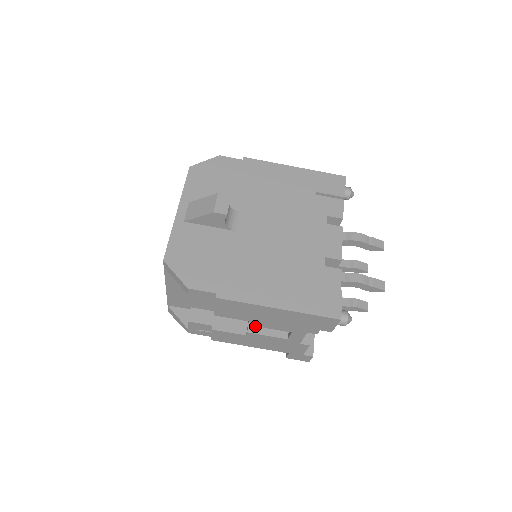
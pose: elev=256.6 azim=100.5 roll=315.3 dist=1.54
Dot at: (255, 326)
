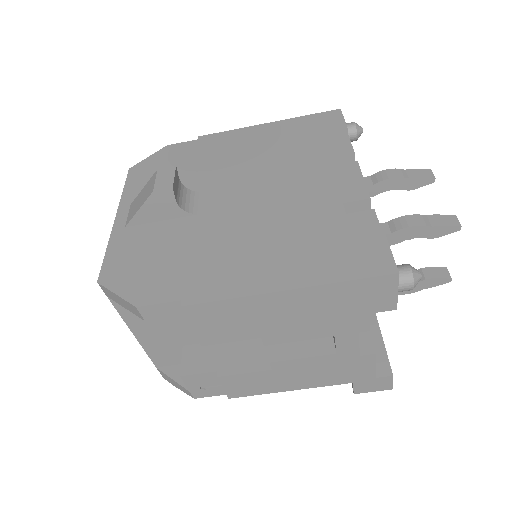
Dot at: (279, 350)
